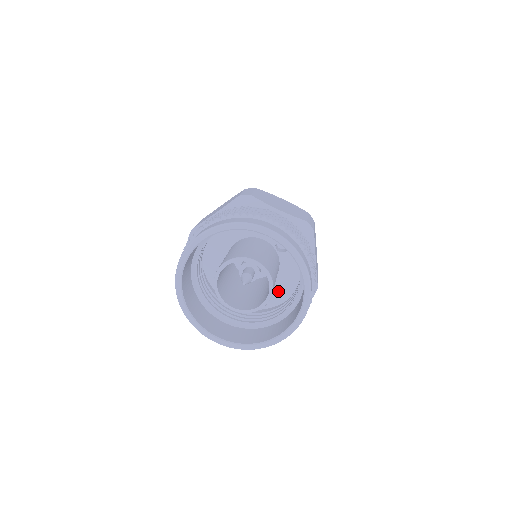
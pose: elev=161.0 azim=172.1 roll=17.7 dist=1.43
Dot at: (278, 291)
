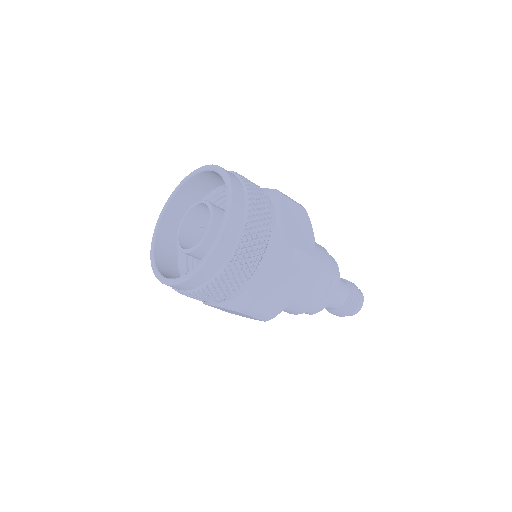
Dot at: occluded
